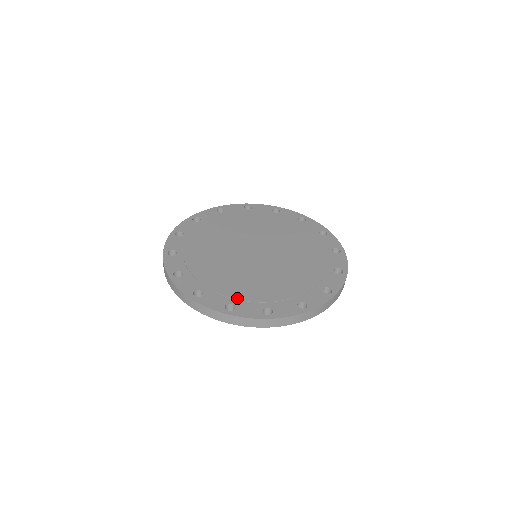
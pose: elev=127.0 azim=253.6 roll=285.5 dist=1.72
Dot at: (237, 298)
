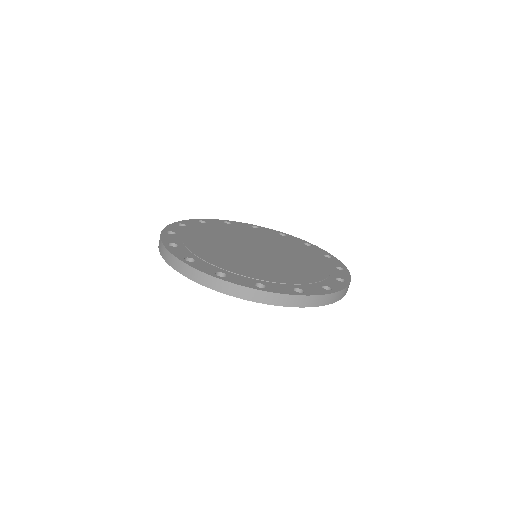
Dot at: (230, 270)
